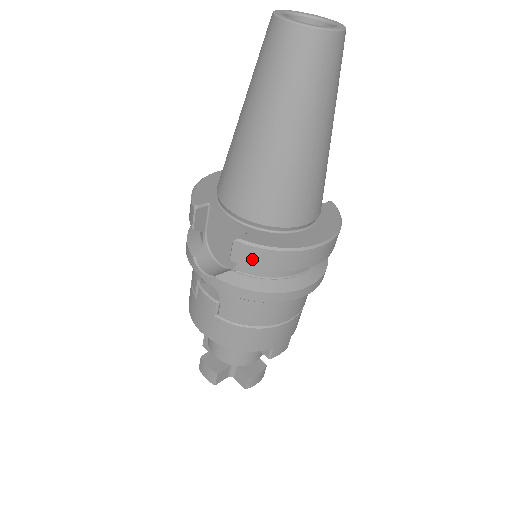
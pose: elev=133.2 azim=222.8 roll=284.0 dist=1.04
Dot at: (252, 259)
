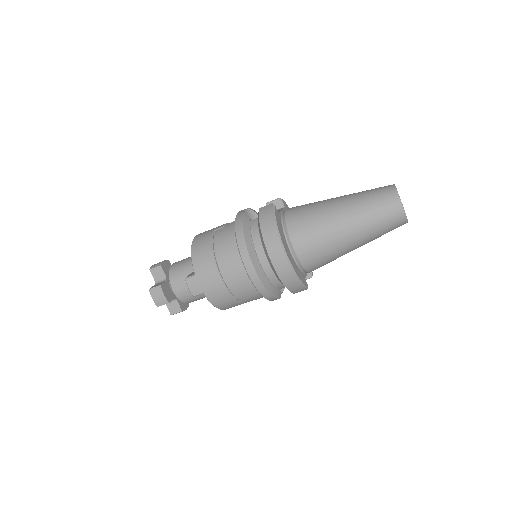
Dot at: (265, 214)
